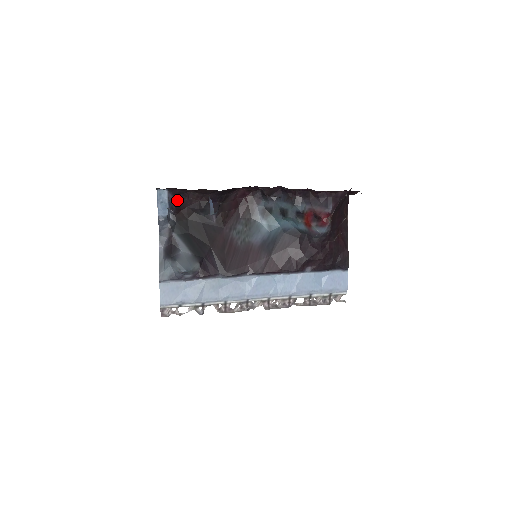
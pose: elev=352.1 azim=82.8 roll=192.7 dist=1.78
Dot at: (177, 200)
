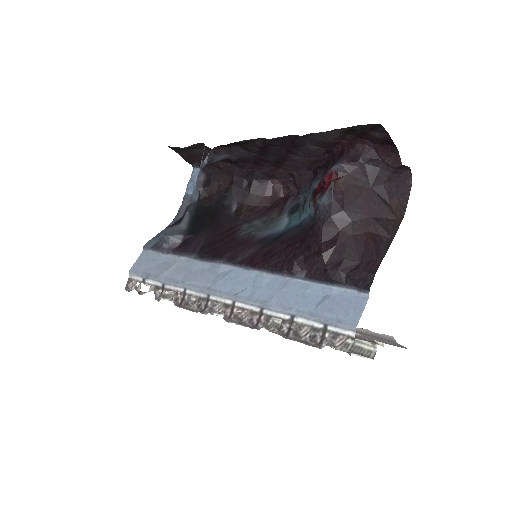
Dot at: (208, 183)
